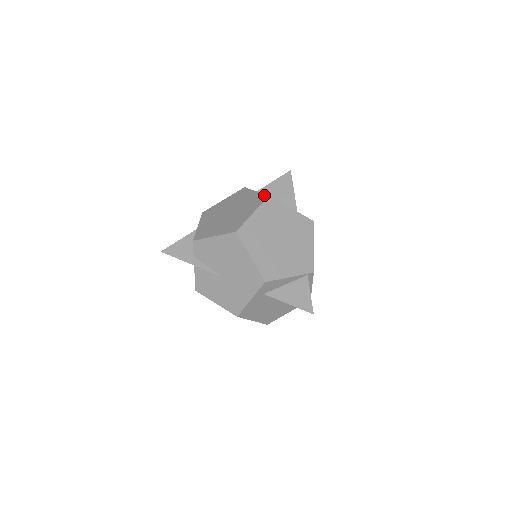
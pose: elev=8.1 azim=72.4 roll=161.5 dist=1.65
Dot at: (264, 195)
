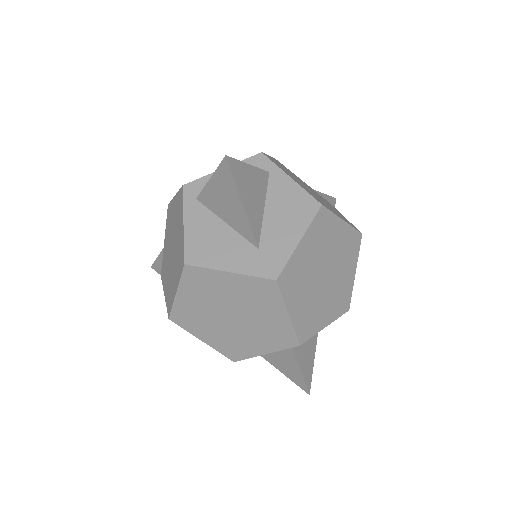
Dot at: (183, 255)
